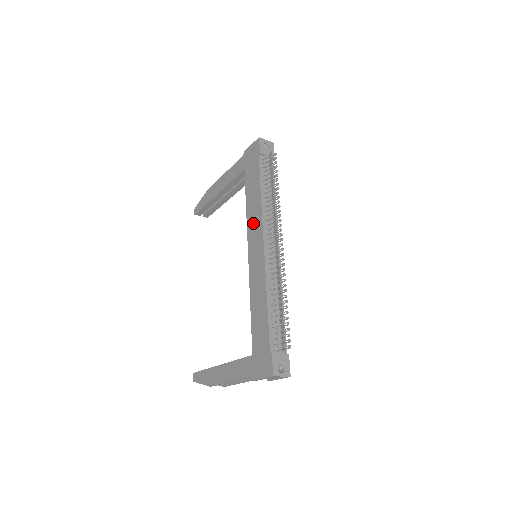
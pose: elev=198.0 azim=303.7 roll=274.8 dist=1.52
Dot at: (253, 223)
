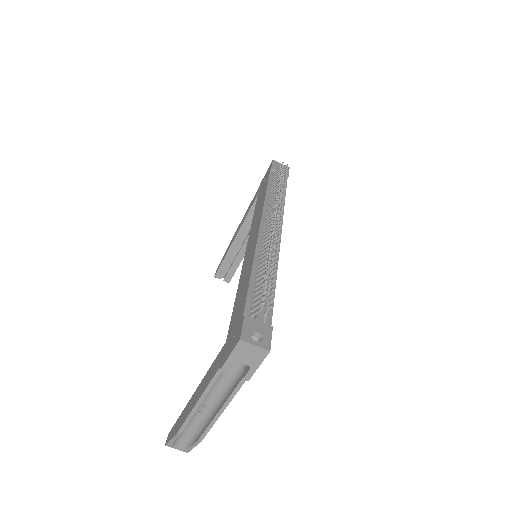
Dot at: (255, 221)
